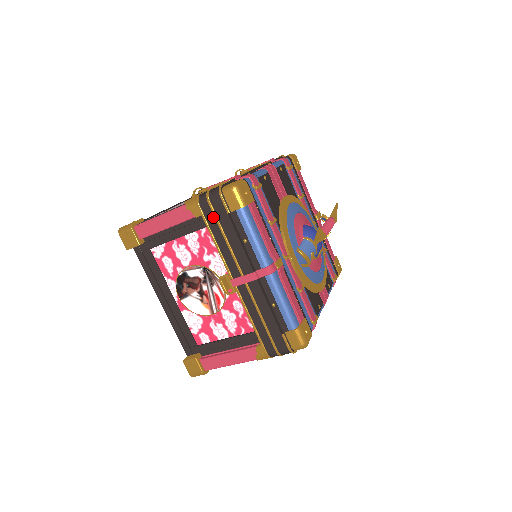
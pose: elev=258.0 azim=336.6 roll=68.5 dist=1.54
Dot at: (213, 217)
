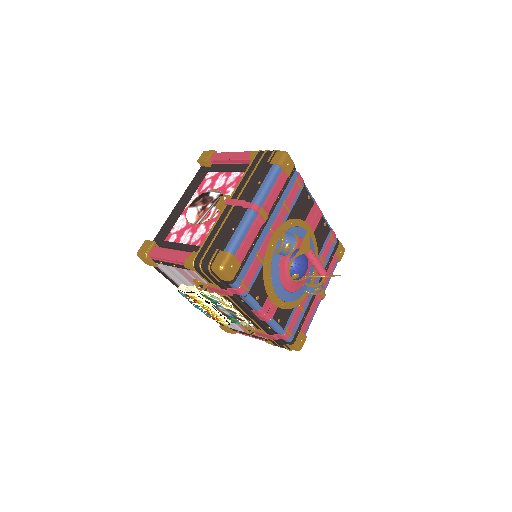
Dot at: (258, 161)
